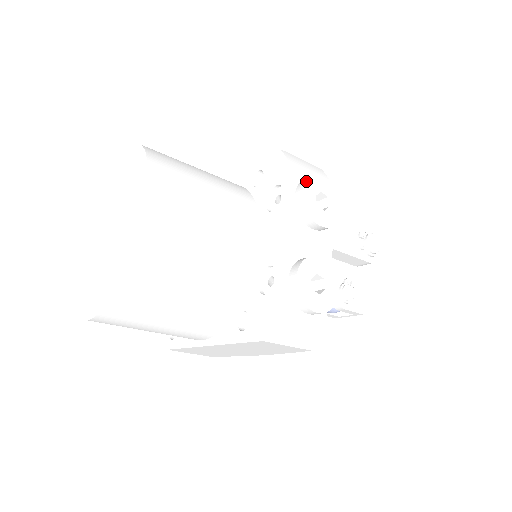
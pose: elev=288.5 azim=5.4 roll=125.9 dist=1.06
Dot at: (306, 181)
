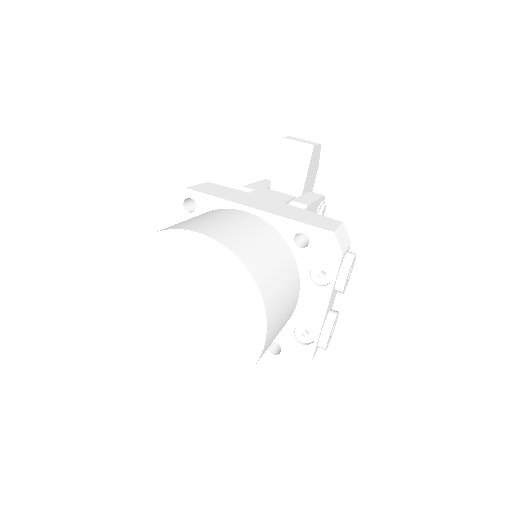
Dot at: occluded
